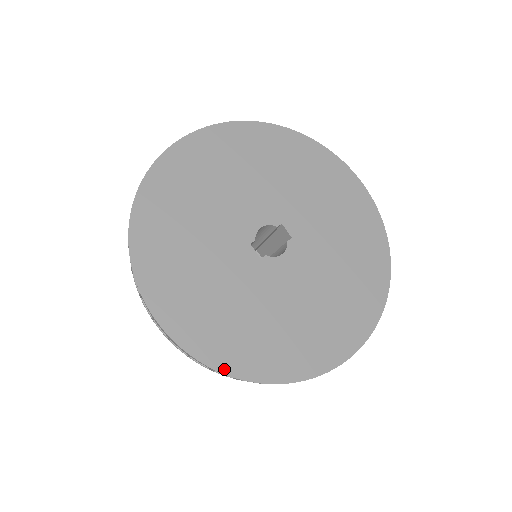
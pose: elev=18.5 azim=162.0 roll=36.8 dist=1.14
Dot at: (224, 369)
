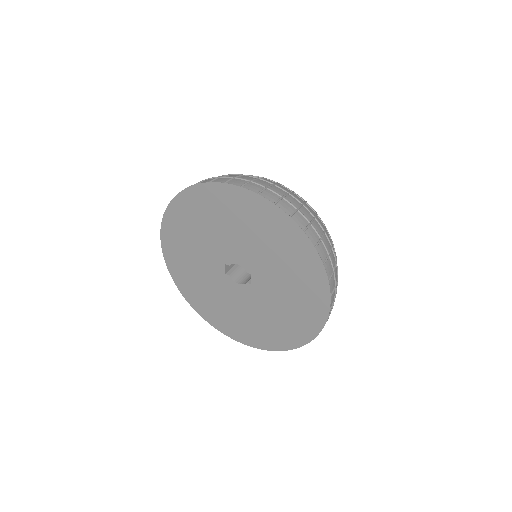
Dot at: (177, 285)
